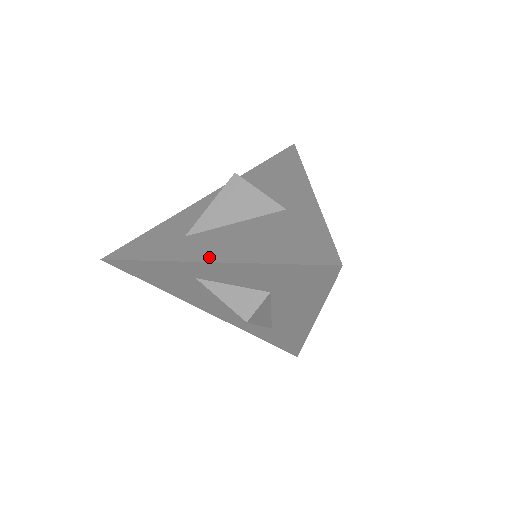
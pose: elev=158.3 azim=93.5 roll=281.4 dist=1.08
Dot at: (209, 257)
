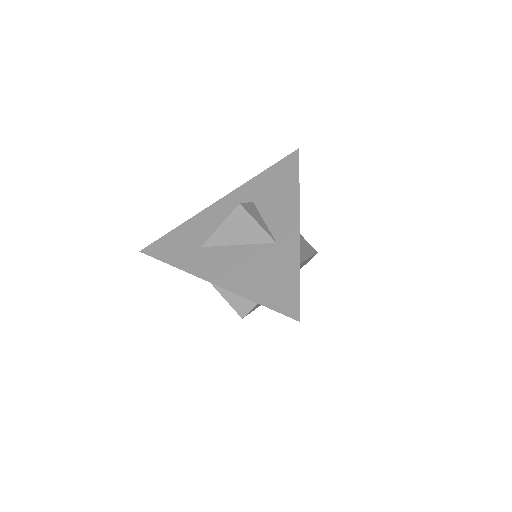
Dot at: (216, 279)
